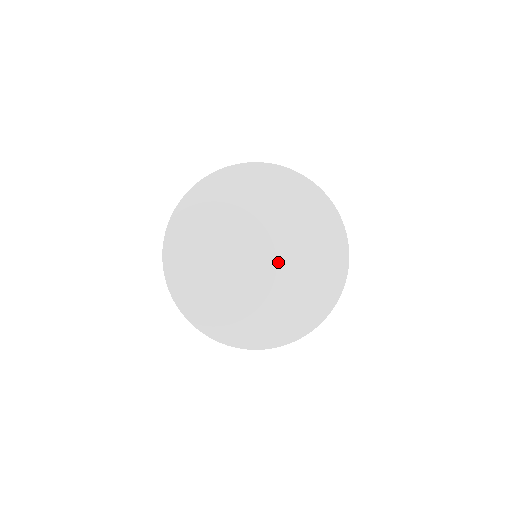
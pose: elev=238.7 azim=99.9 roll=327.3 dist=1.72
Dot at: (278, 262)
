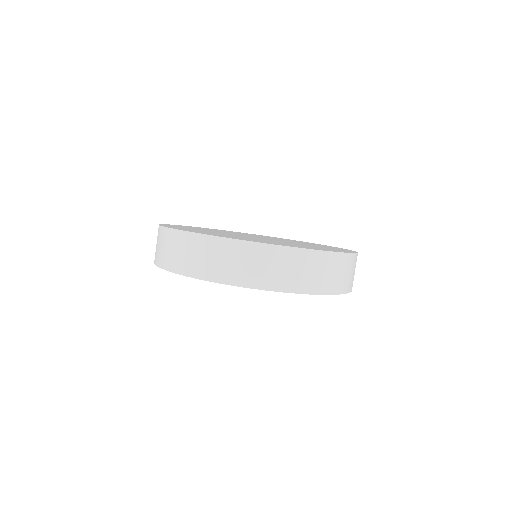
Dot at: occluded
